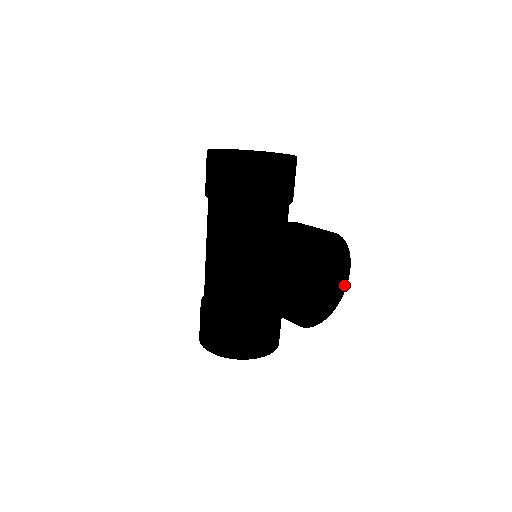
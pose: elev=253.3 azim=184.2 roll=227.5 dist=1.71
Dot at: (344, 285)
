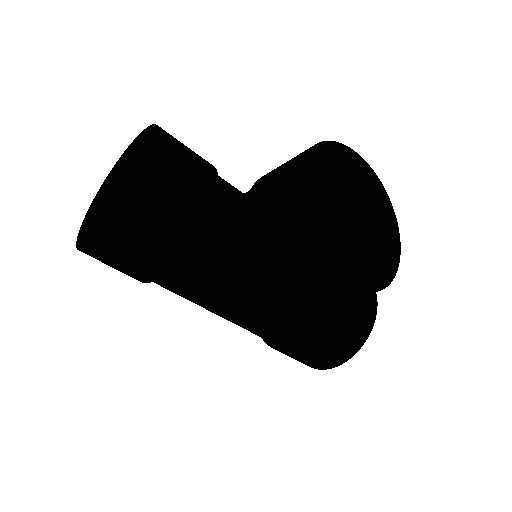
Dot at: (371, 175)
